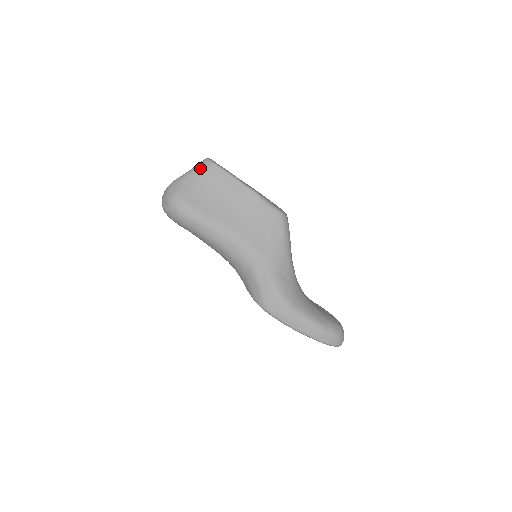
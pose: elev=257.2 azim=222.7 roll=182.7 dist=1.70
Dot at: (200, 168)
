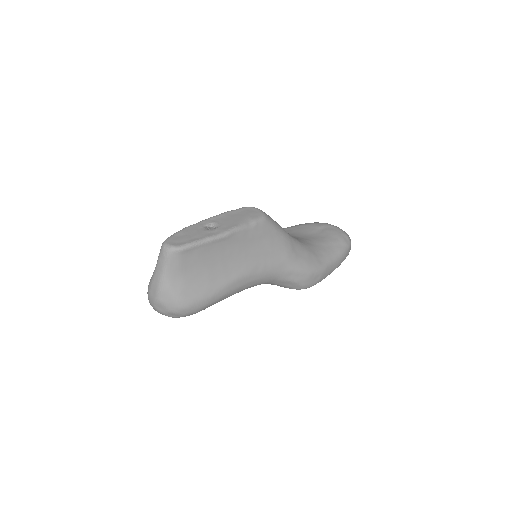
Dot at: (173, 263)
